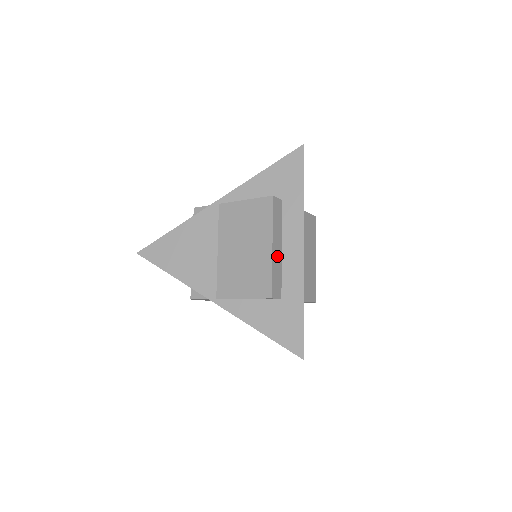
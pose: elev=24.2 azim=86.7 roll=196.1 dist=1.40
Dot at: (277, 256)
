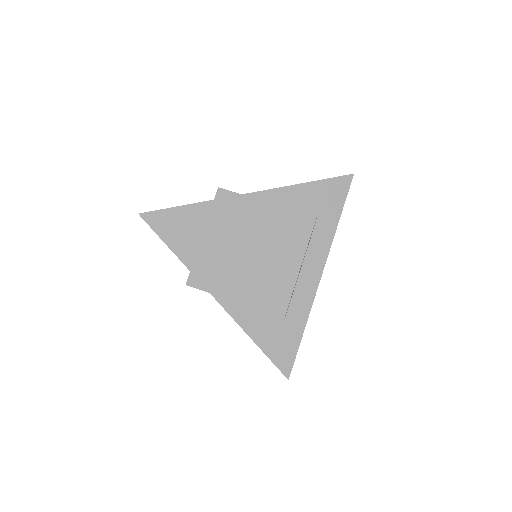
Dot at: occluded
